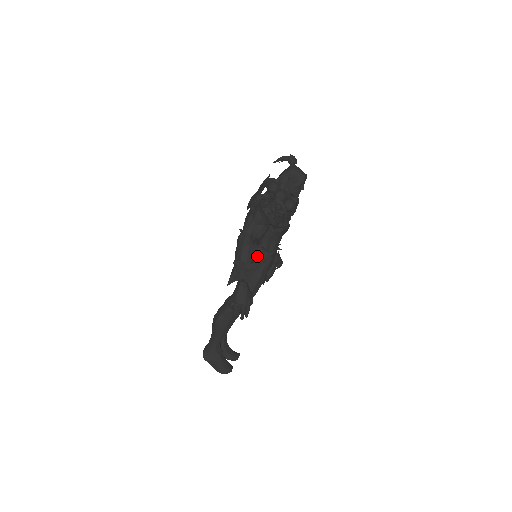
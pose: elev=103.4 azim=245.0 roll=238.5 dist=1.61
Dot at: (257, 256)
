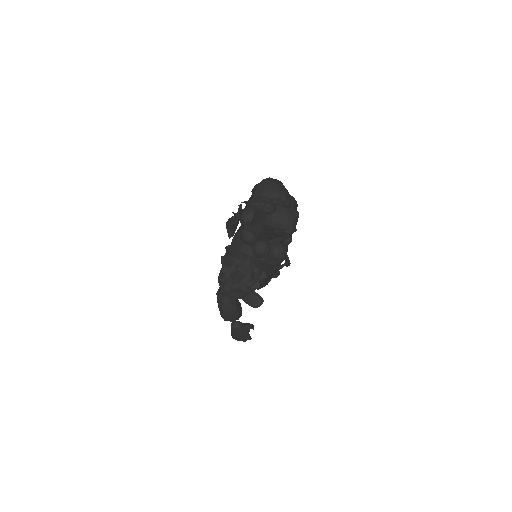
Dot at: occluded
